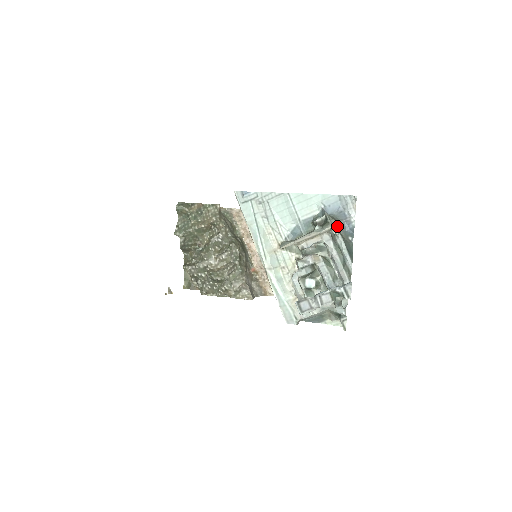
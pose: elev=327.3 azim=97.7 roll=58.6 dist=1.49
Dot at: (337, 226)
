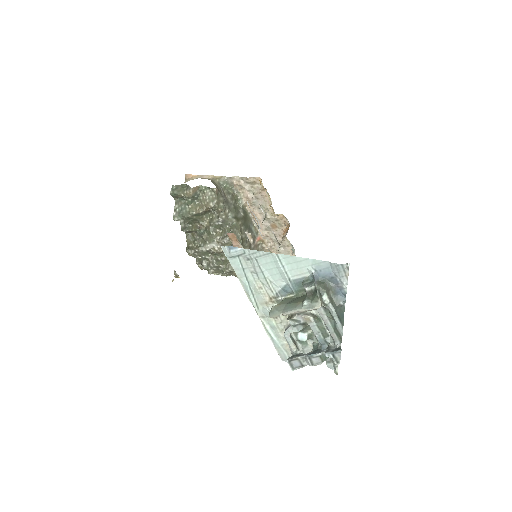
Dot at: (328, 295)
